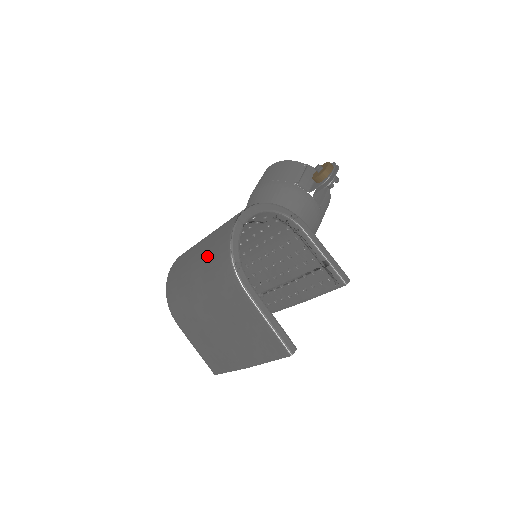
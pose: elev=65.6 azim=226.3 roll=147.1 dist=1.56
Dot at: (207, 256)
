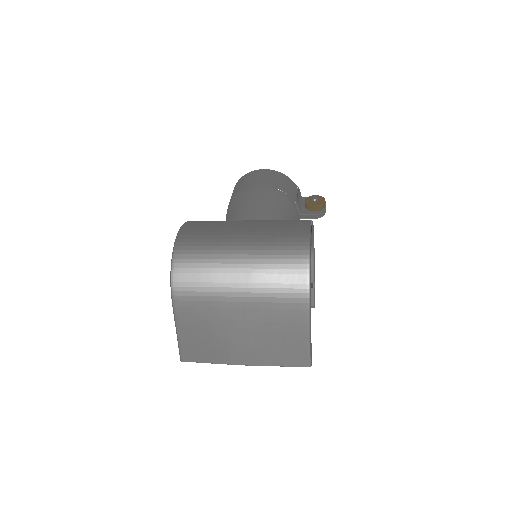
Dot at: (267, 252)
